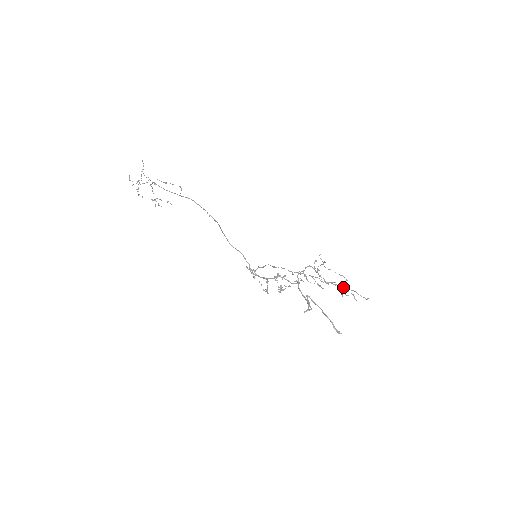
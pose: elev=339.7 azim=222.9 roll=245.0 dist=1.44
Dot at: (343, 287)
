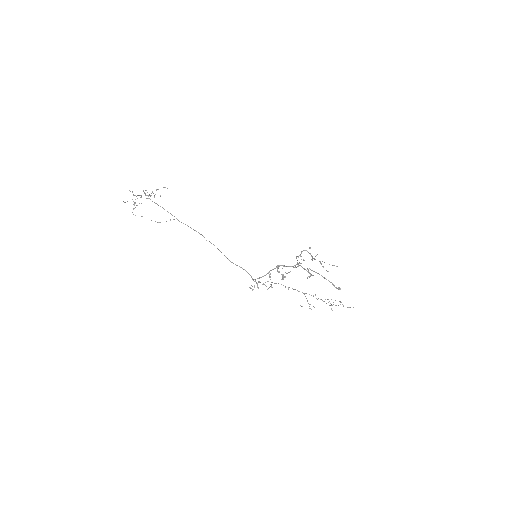
Dot at: occluded
